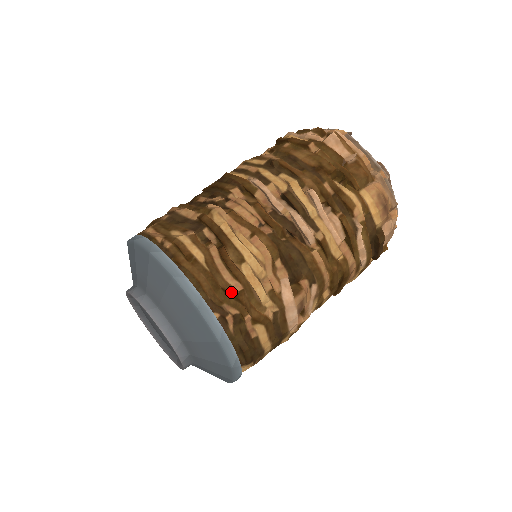
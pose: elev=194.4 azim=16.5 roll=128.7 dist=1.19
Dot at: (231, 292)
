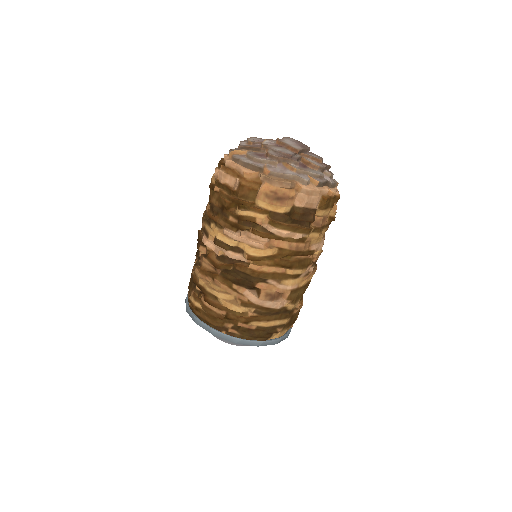
Dot at: (221, 318)
